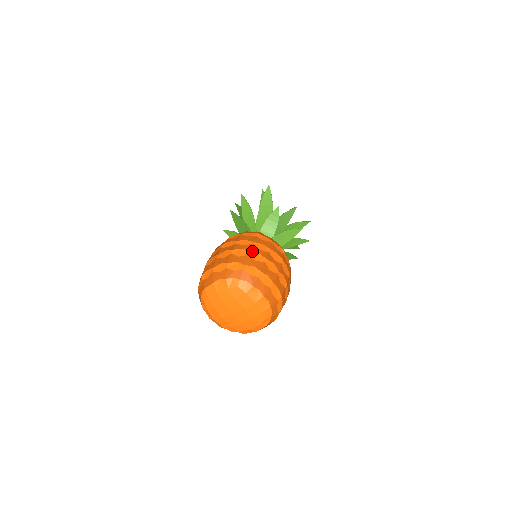
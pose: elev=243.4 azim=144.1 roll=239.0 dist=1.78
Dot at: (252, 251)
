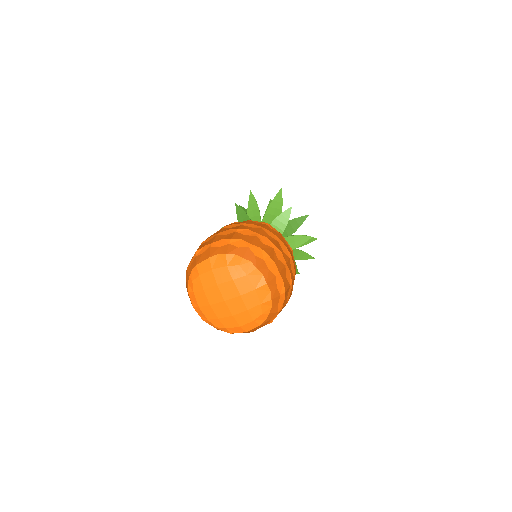
Dot at: (260, 234)
